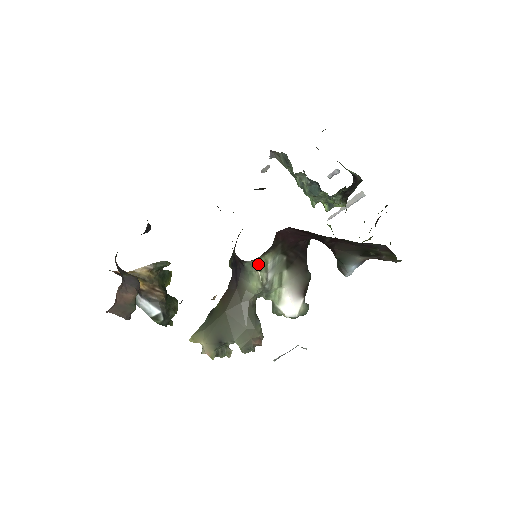
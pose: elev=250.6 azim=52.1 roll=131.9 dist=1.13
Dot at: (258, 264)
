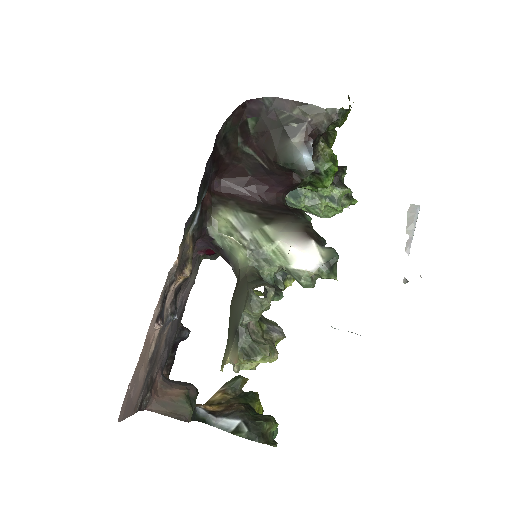
Dot at: (223, 229)
